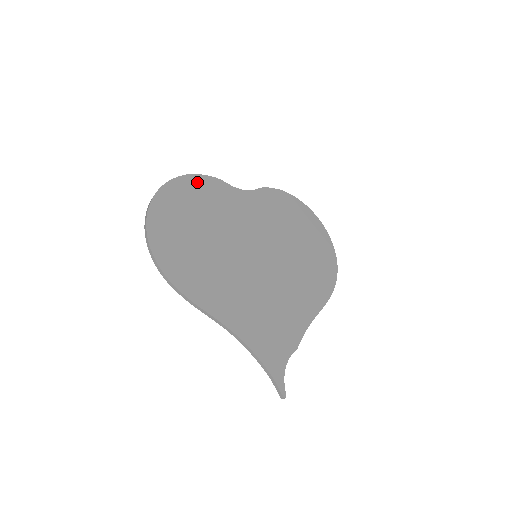
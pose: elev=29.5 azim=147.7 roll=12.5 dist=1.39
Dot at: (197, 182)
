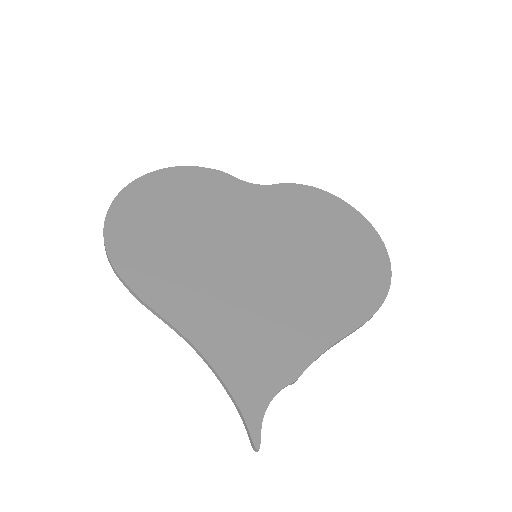
Dot at: (192, 174)
